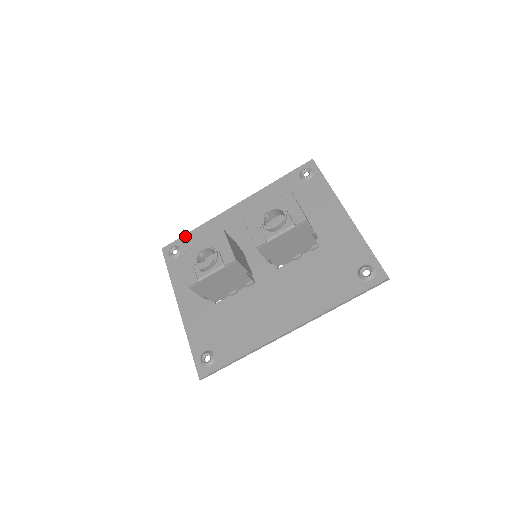
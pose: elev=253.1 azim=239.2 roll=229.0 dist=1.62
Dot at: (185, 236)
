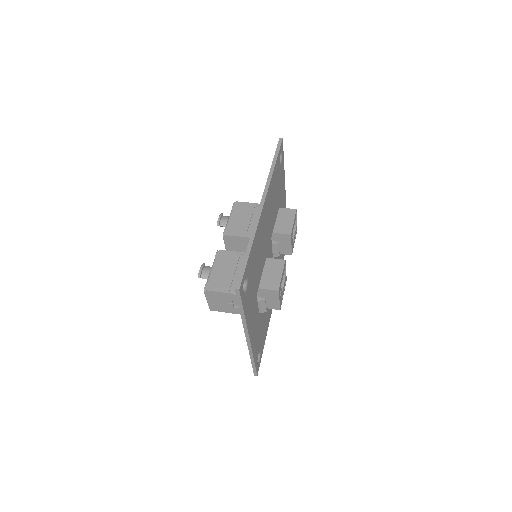
Dot at: occluded
